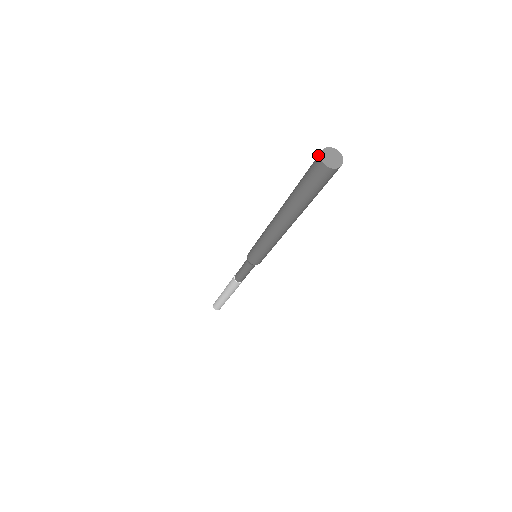
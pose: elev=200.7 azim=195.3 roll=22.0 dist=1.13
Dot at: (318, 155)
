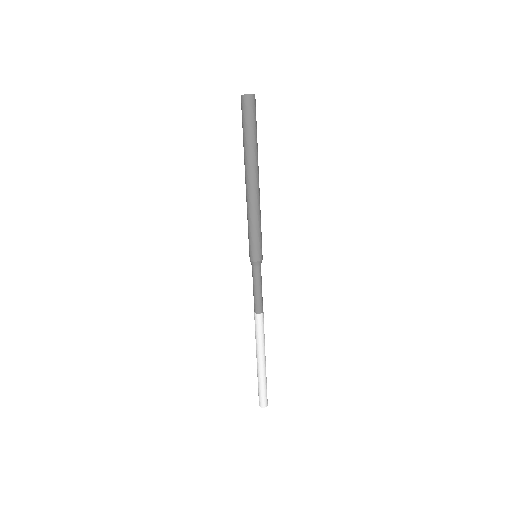
Dot at: (241, 99)
